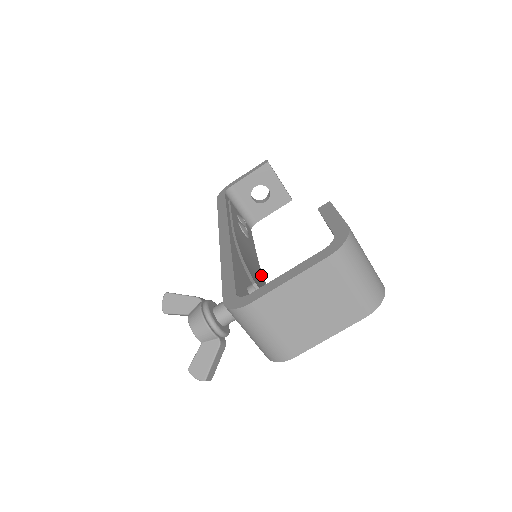
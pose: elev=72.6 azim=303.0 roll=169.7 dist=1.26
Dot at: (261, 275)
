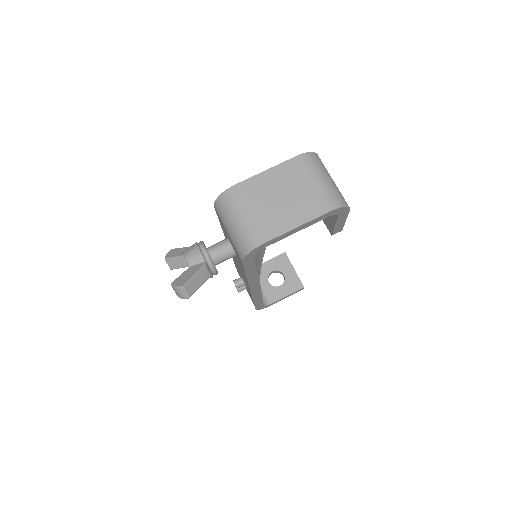
Dot at: occluded
